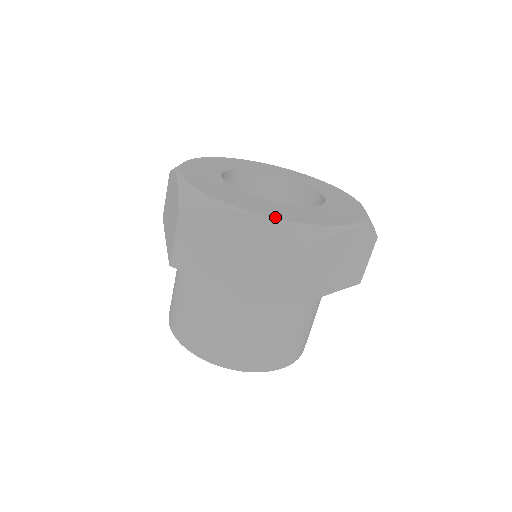
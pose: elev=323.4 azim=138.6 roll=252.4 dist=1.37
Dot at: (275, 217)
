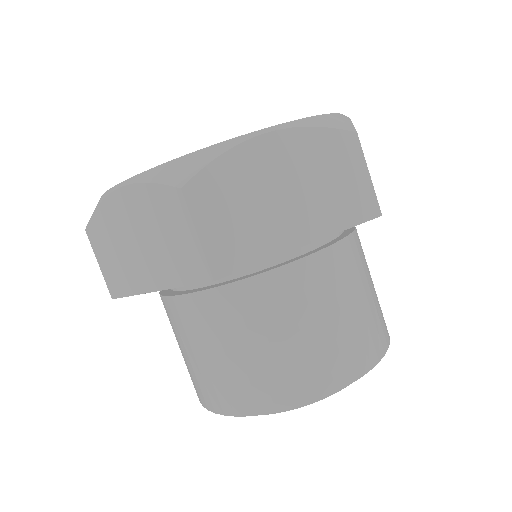
Dot at: (146, 171)
